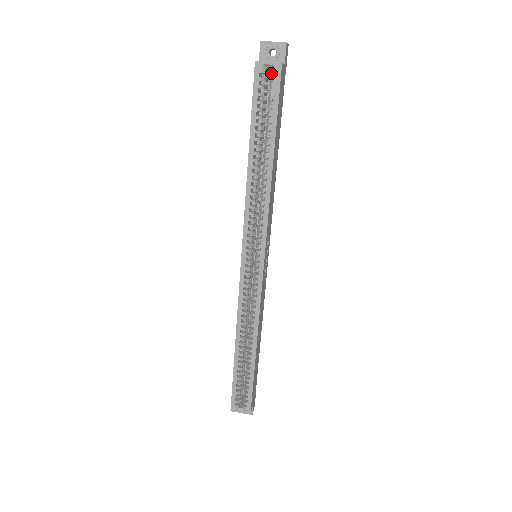
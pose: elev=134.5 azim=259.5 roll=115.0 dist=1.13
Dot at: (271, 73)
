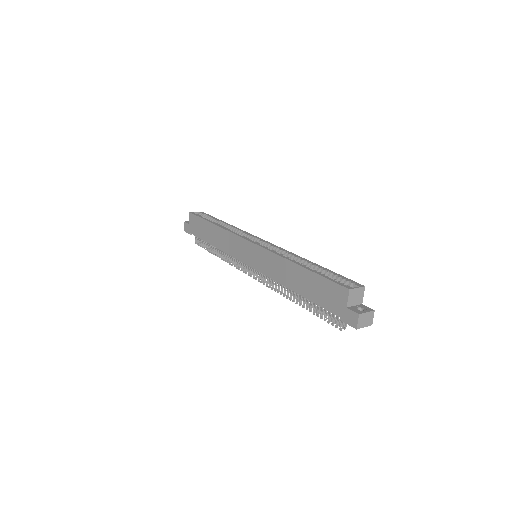
Dot at: (199, 214)
